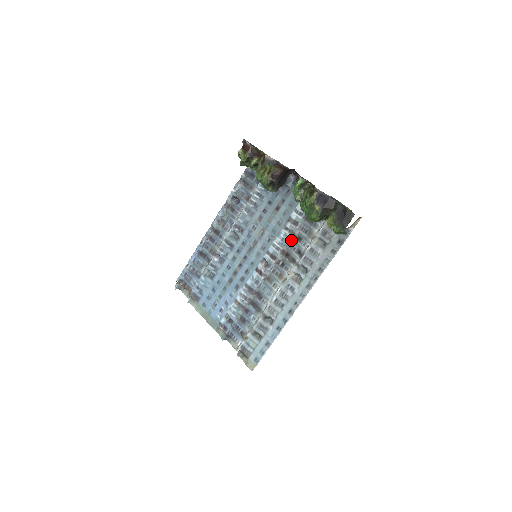
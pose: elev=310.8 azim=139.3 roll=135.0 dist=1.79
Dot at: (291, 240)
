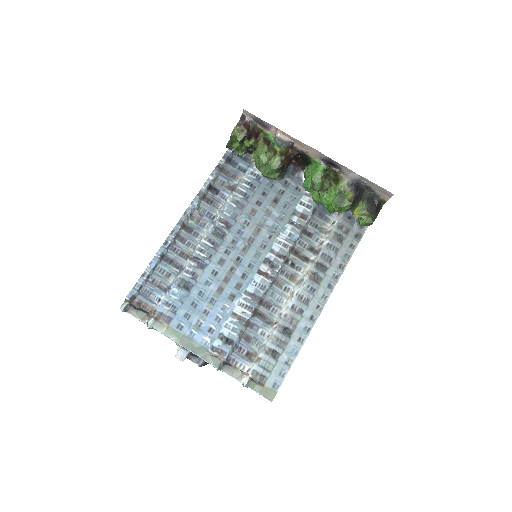
Dot at: (301, 235)
